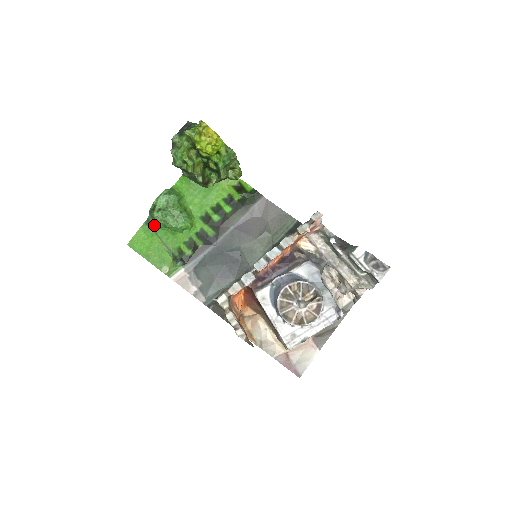
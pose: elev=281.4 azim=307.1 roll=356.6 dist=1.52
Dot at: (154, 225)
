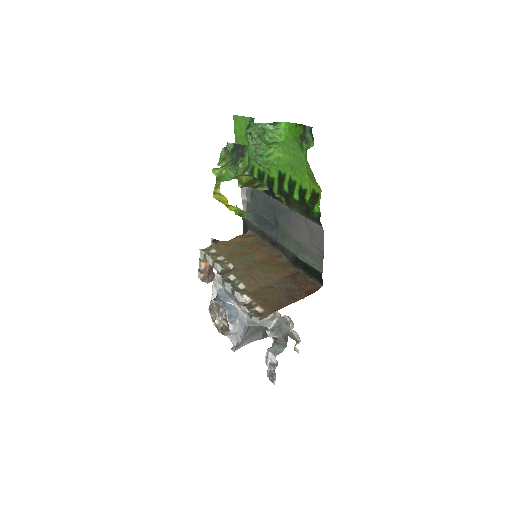
Dot at: occluded
